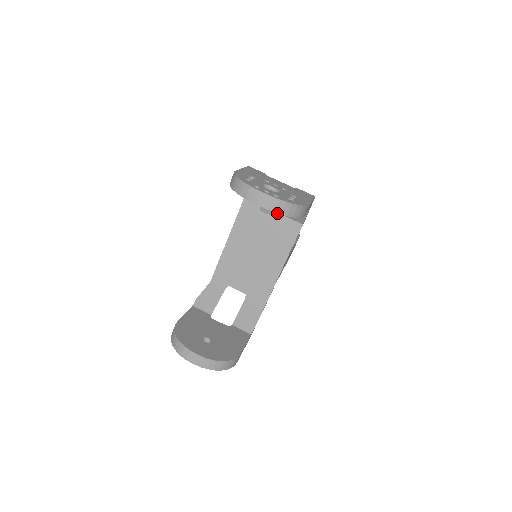
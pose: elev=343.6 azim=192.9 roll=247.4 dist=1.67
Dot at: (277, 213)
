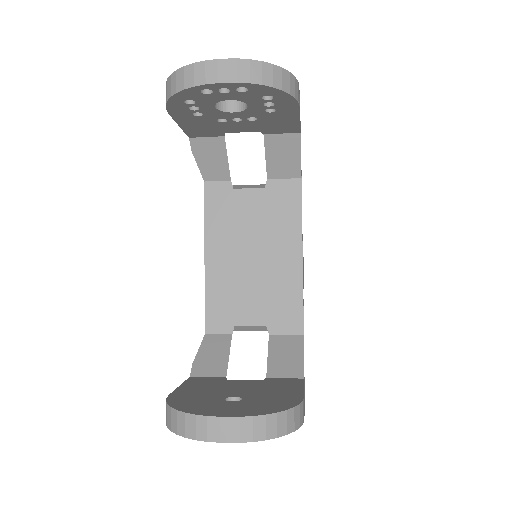
Dot at: (259, 185)
